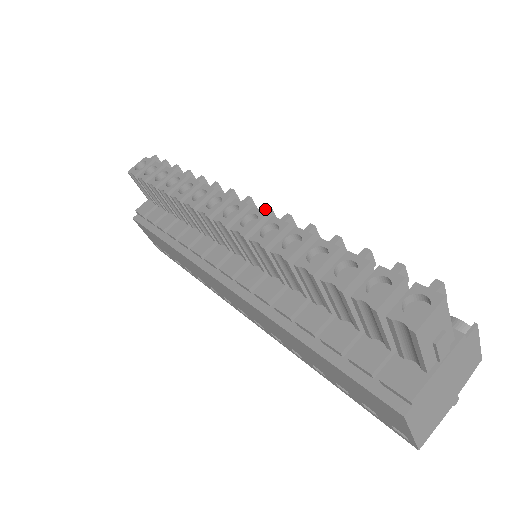
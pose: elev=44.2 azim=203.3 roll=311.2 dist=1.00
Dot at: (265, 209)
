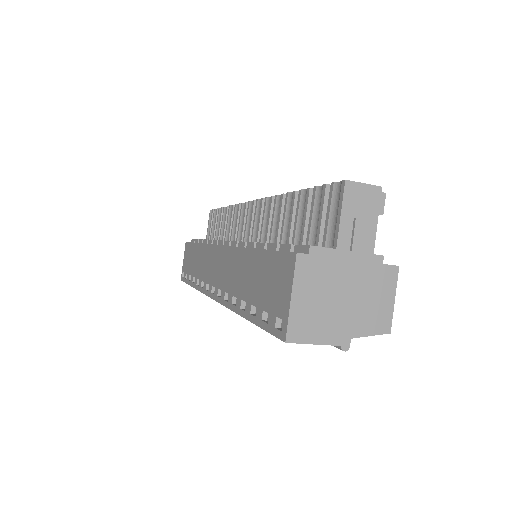
Dot at: occluded
